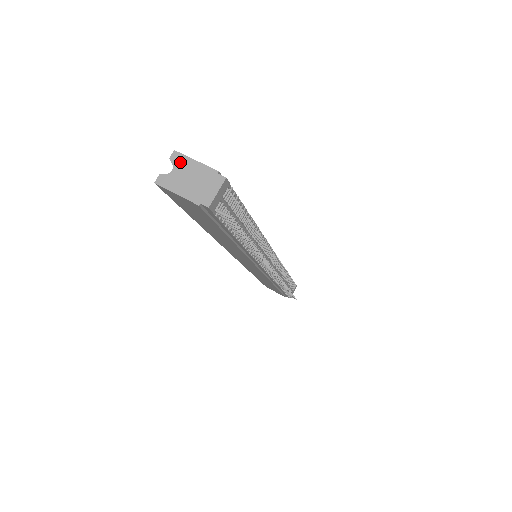
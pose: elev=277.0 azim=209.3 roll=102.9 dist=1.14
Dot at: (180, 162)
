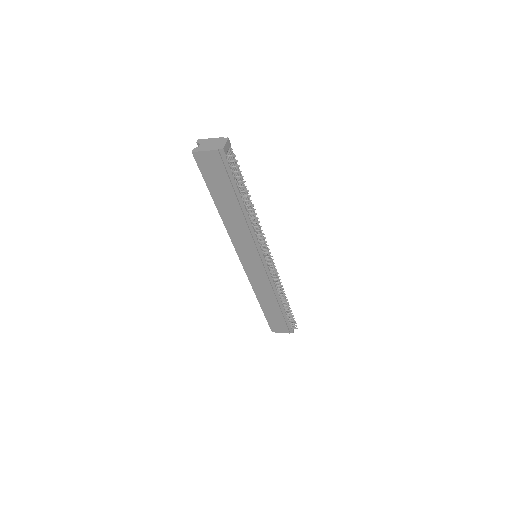
Dot at: (203, 141)
